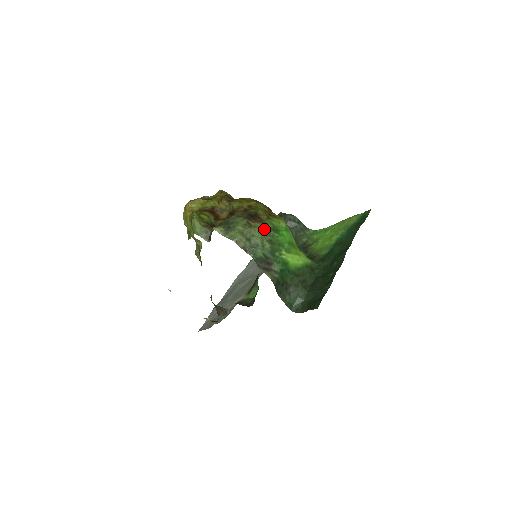
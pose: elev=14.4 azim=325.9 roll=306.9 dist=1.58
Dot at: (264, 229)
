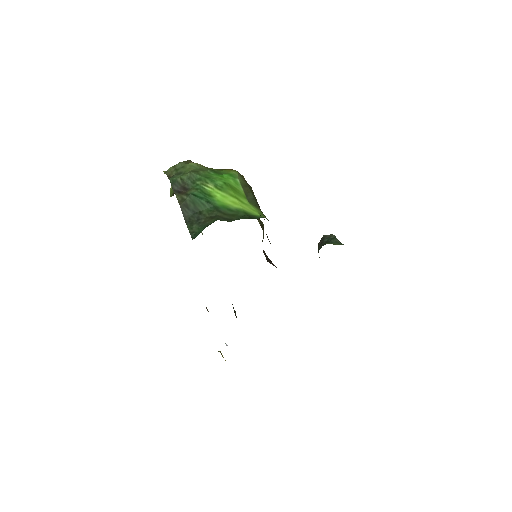
Dot at: (200, 167)
